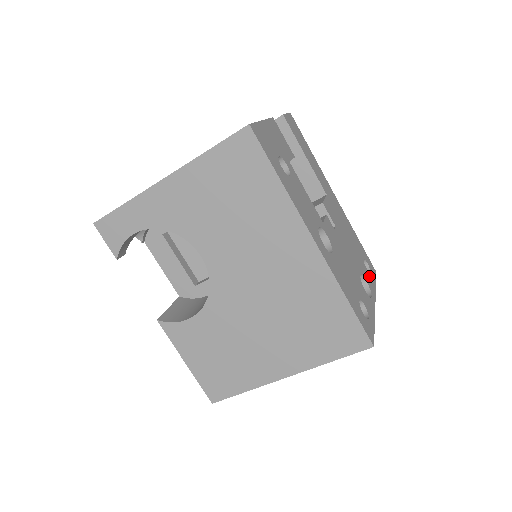
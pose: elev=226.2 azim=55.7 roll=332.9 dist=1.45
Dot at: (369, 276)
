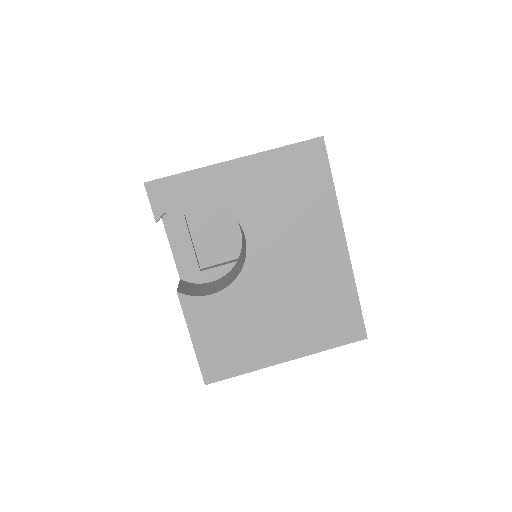
Dot at: occluded
